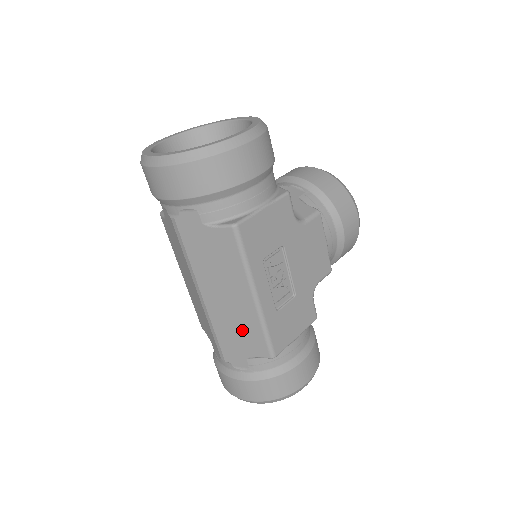
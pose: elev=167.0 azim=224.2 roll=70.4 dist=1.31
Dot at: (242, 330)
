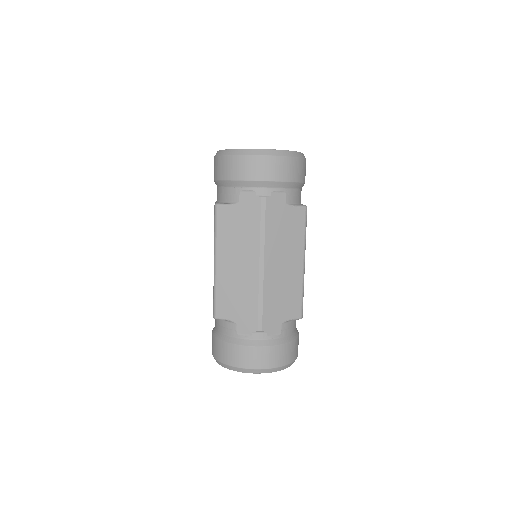
Dot at: (287, 295)
